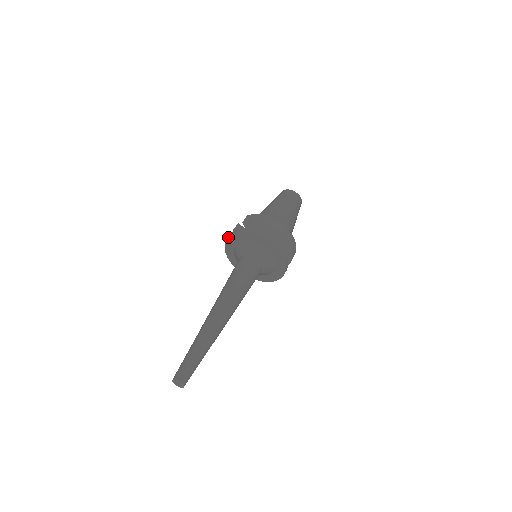
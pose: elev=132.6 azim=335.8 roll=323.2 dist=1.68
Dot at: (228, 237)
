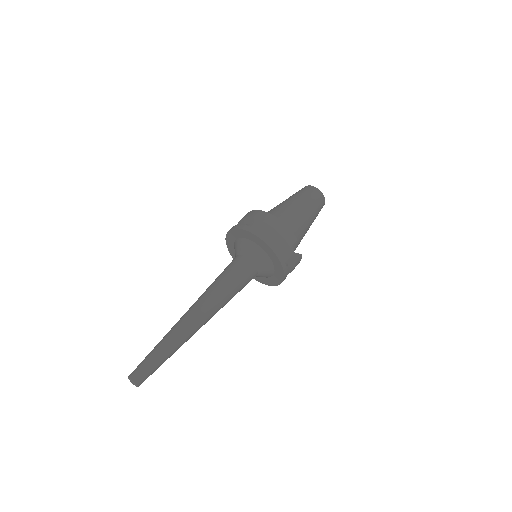
Dot at: (229, 252)
